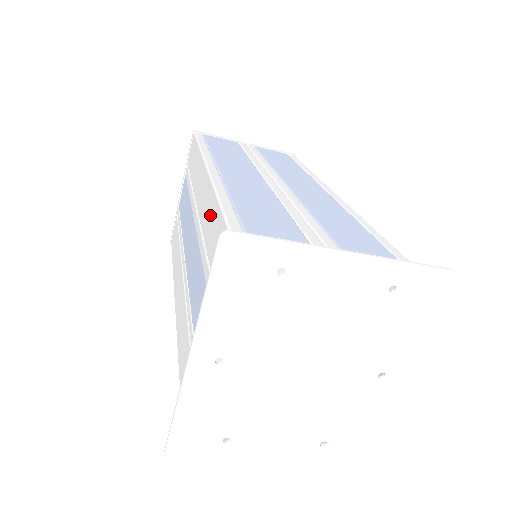
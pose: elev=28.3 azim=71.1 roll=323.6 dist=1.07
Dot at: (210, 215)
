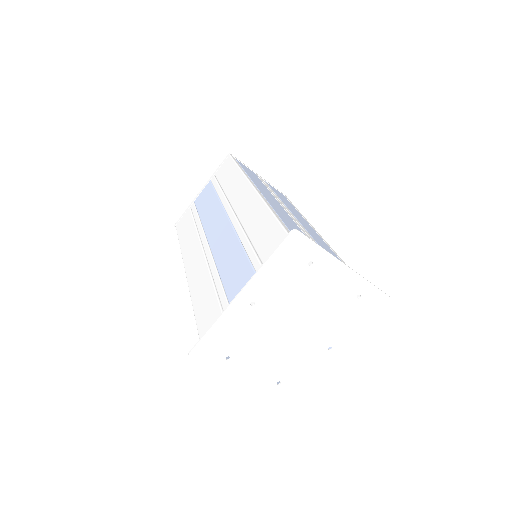
Dot at: (258, 217)
